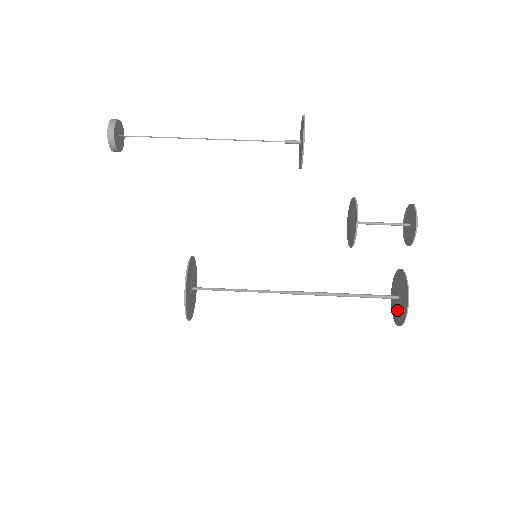
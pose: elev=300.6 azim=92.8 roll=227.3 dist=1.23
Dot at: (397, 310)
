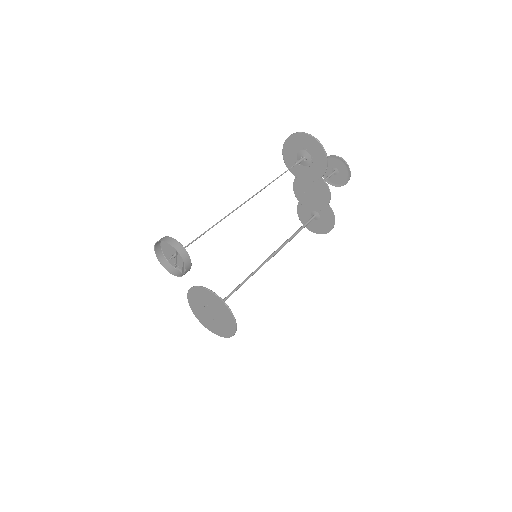
Dot at: (313, 223)
